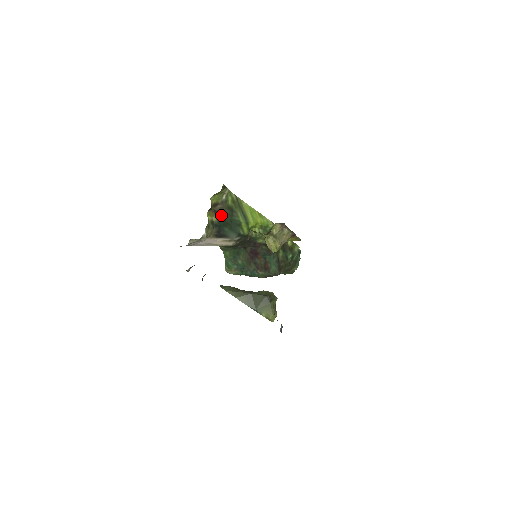
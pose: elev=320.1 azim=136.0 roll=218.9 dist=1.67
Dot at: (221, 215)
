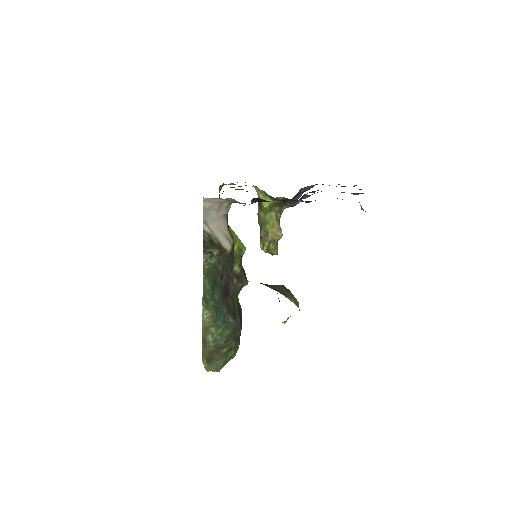
Dot at: occluded
